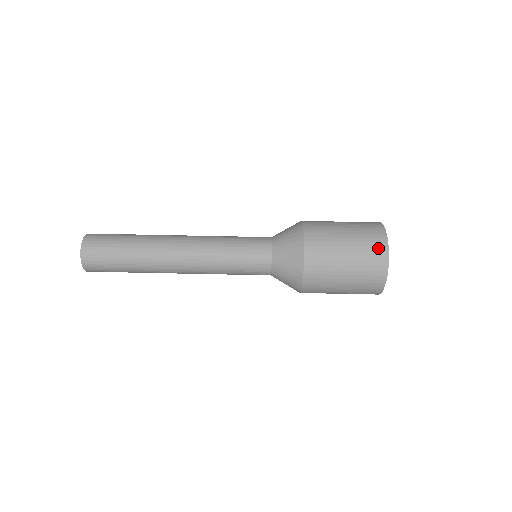
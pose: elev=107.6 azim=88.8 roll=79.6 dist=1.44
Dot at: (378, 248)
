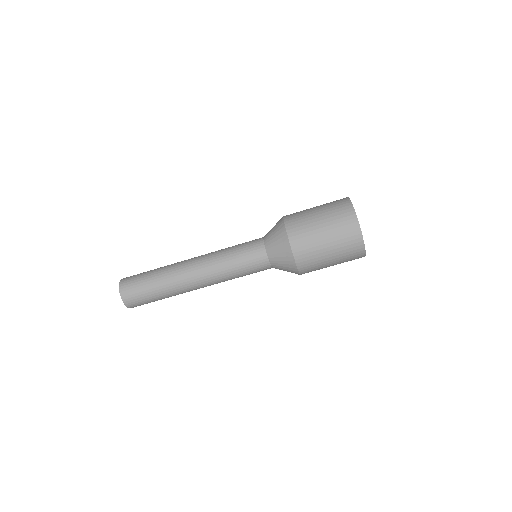
Dot at: occluded
